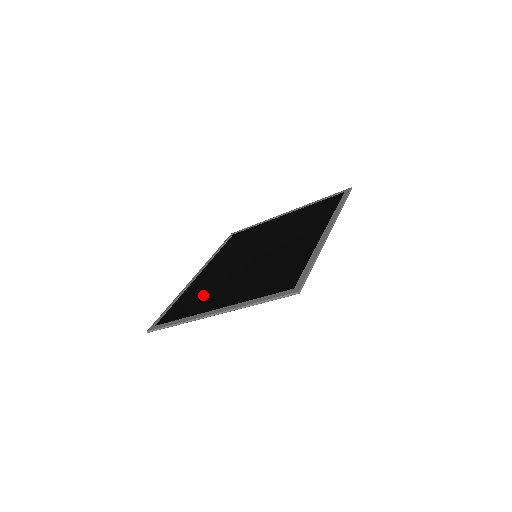
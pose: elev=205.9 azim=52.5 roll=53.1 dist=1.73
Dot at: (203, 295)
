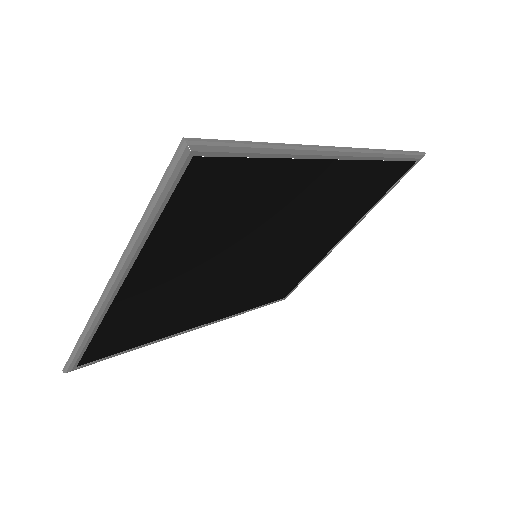
Dot at: occluded
